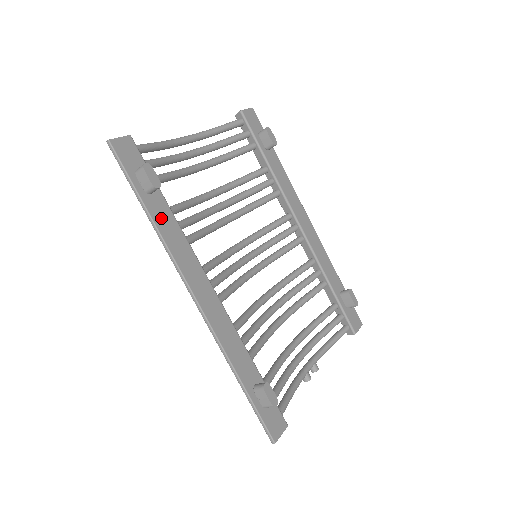
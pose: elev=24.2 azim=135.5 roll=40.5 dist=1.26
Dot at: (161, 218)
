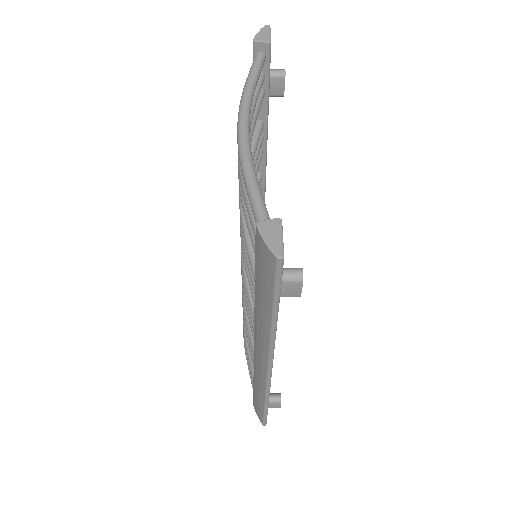
Dot at: occluded
